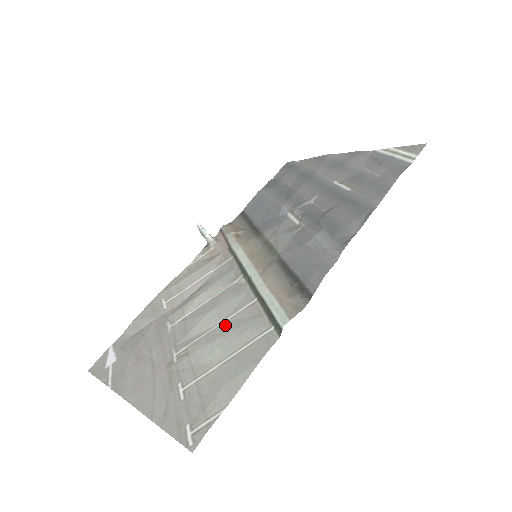
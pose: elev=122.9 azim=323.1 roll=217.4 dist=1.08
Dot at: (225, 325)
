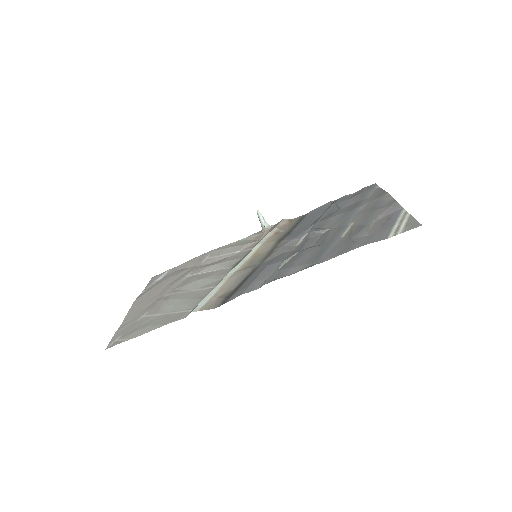
Dot at: (191, 293)
